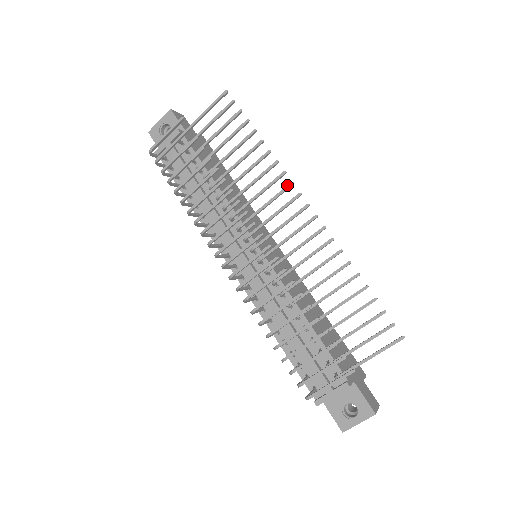
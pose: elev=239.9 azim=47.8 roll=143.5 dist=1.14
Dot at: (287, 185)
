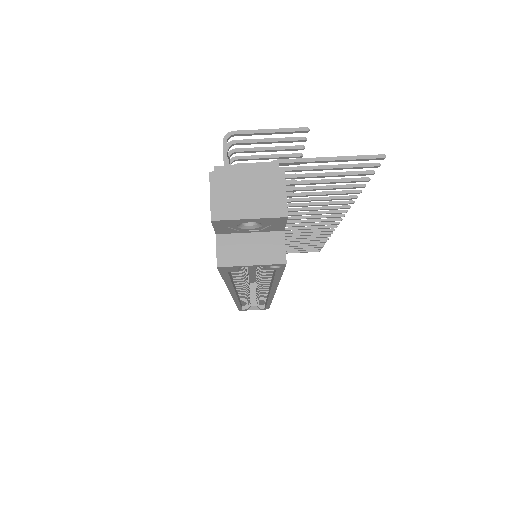
Dot at: (331, 226)
